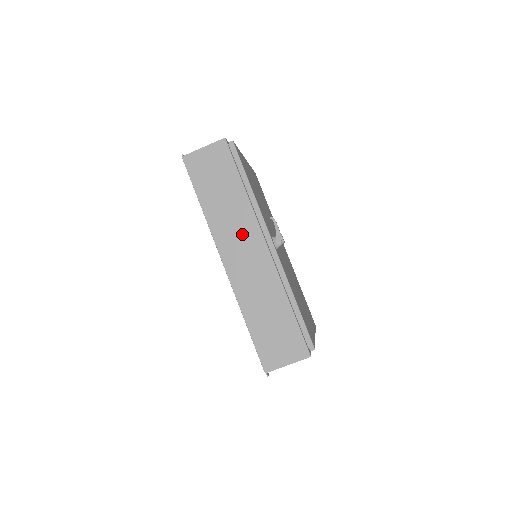
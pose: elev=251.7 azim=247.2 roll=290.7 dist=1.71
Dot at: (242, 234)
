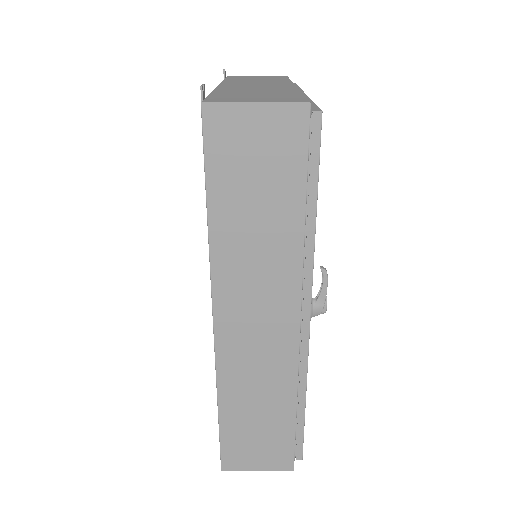
Dot at: (266, 293)
